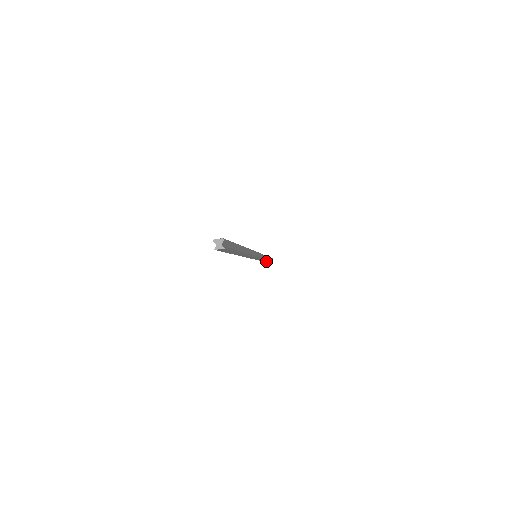
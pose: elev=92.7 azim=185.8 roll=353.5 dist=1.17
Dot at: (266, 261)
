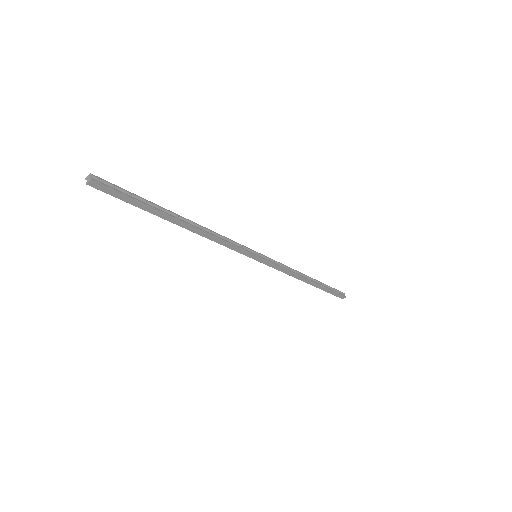
Dot at: (315, 285)
